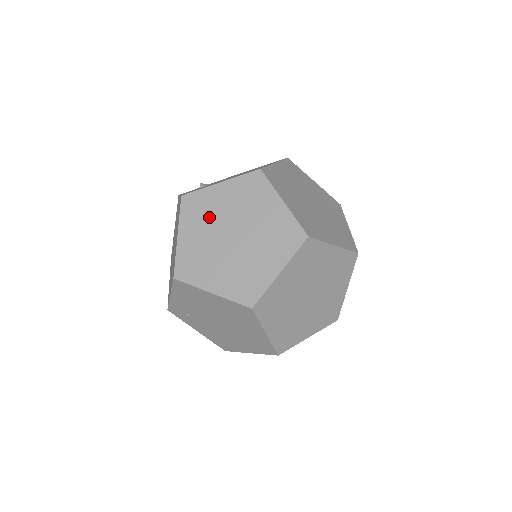
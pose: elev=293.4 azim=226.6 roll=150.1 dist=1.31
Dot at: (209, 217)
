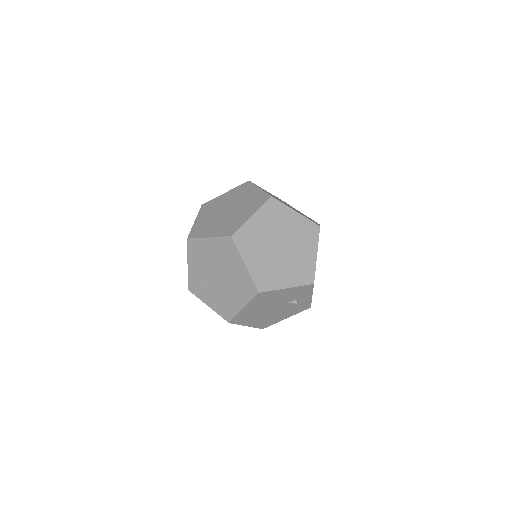
Dot at: (215, 208)
